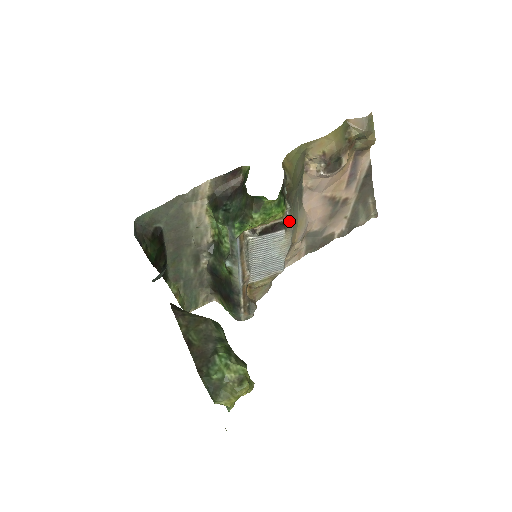
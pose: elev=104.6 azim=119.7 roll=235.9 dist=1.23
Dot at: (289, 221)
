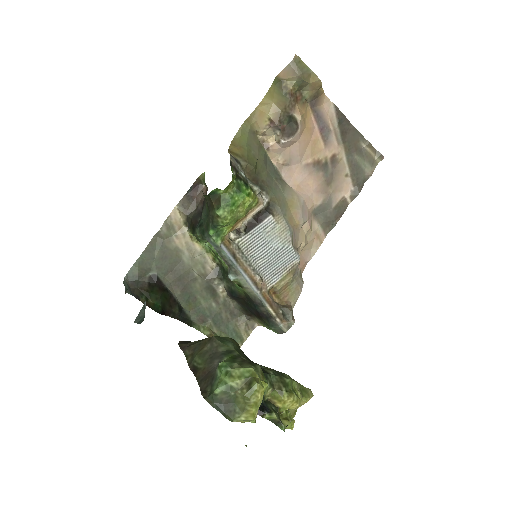
Dot at: (272, 205)
